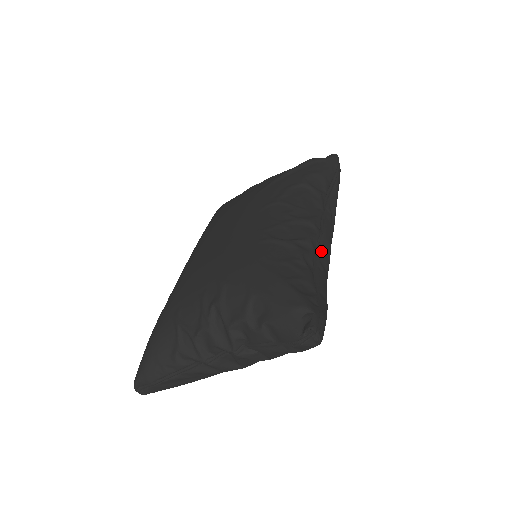
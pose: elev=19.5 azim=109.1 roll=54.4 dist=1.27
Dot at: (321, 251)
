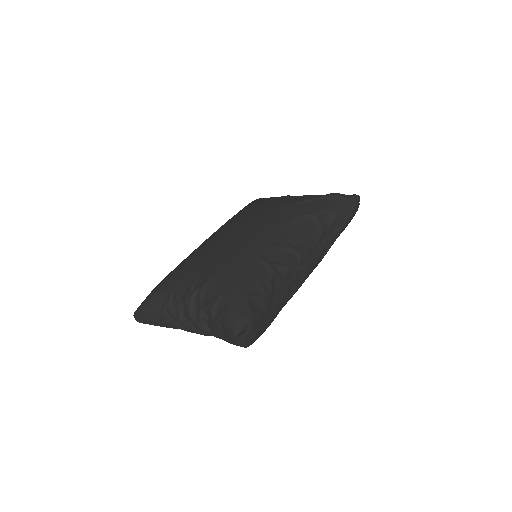
Dot at: (295, 277)
